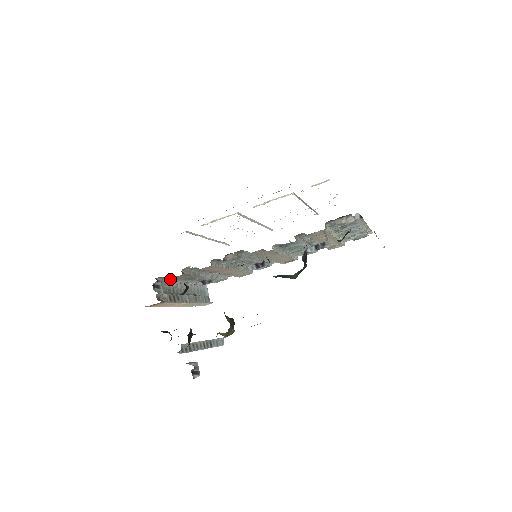
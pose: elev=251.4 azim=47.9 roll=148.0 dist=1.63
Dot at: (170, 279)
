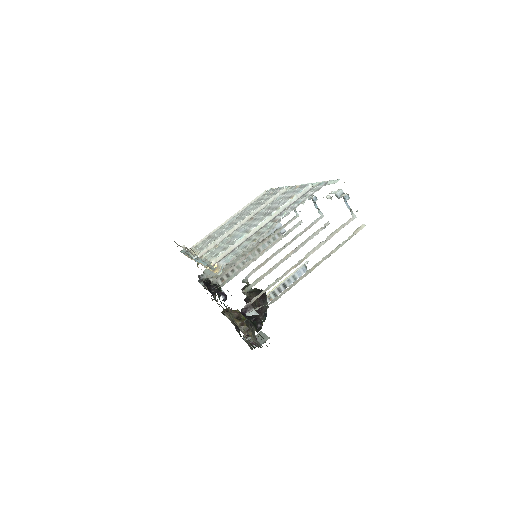
Dot at: occluded
